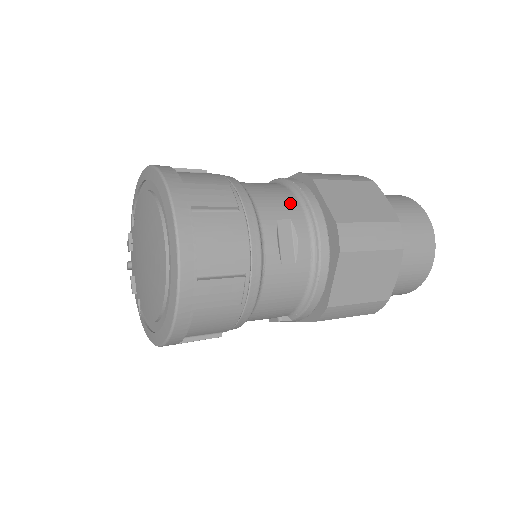
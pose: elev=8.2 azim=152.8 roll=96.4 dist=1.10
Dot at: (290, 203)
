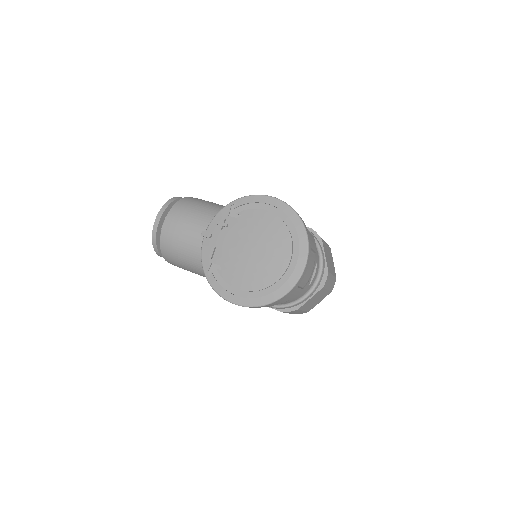
Dot at: (317, 252)
